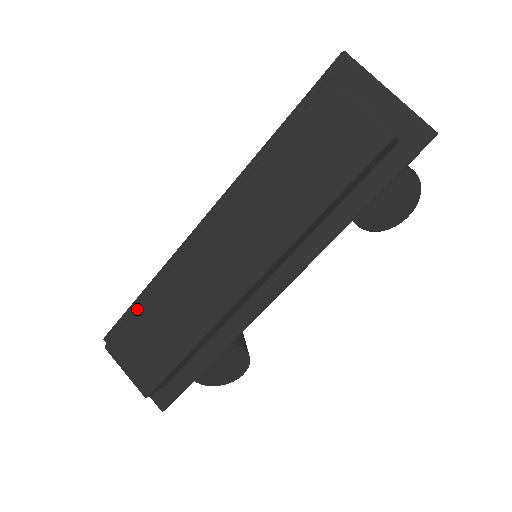
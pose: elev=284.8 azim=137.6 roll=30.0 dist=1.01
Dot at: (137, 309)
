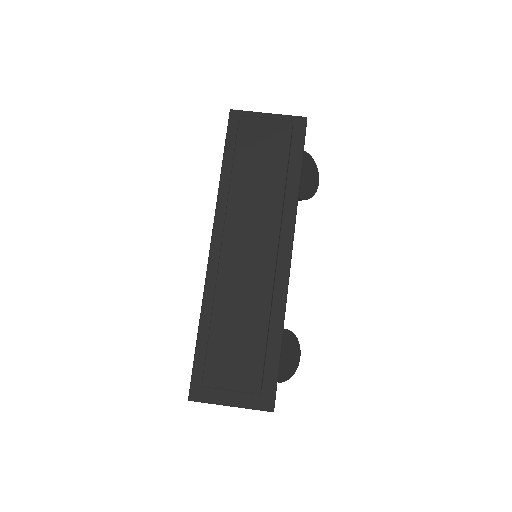
Dot at: (210, 333)
